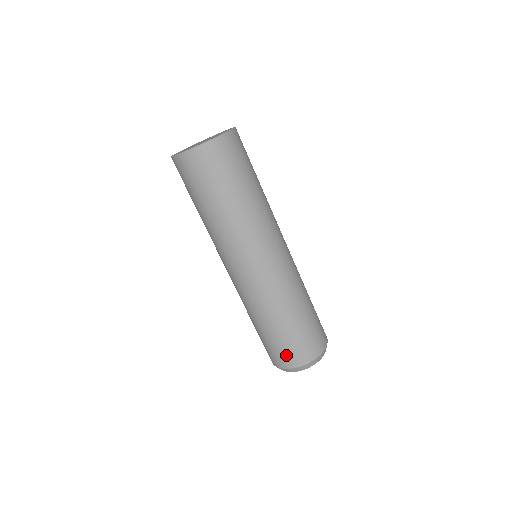
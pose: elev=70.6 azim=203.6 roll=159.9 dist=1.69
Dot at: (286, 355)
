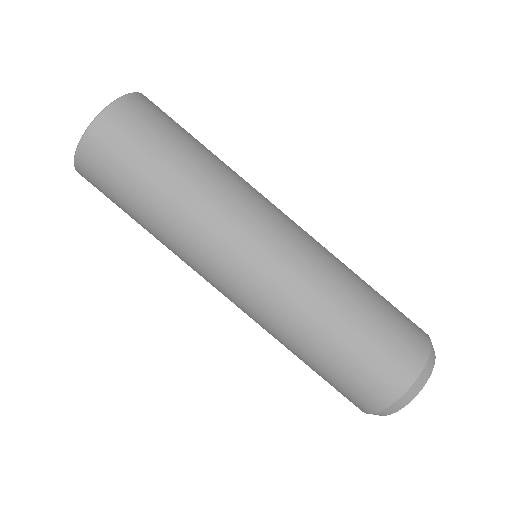
Dot at: (394, 360)
